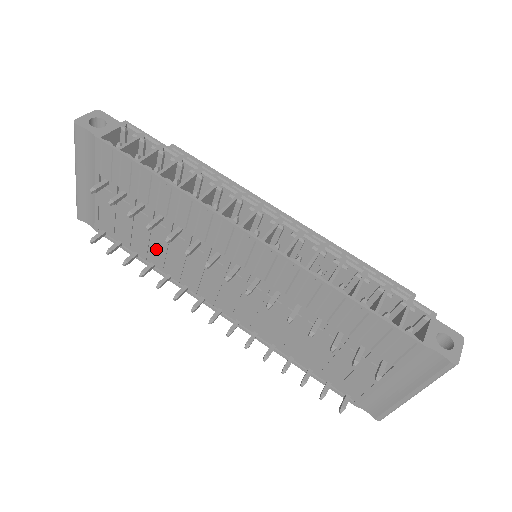
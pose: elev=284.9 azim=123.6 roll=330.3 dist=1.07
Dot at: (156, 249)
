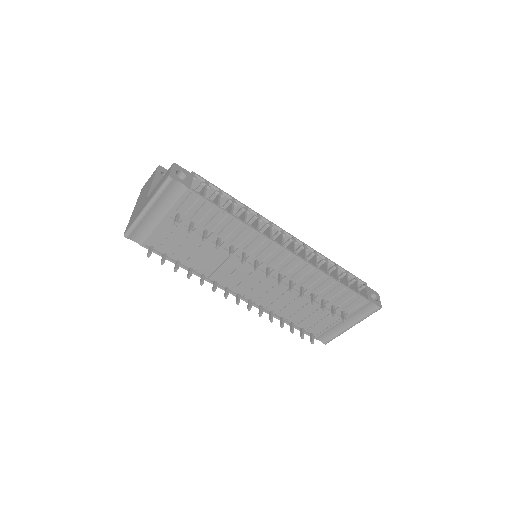
Dot at: (201, 258)
